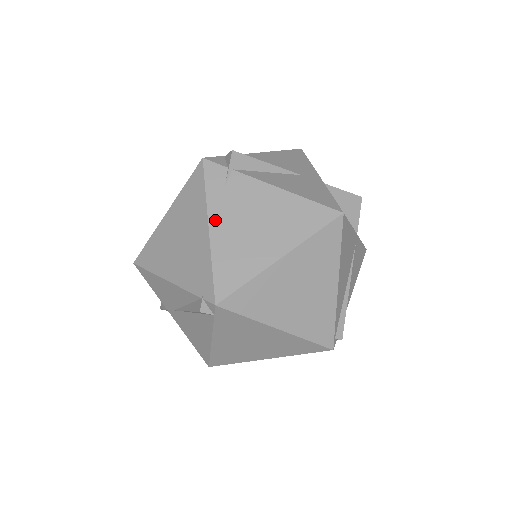
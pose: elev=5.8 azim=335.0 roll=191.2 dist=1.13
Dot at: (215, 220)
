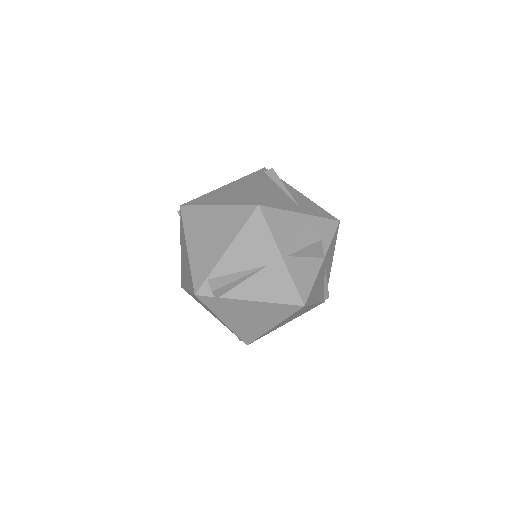
Dot at: (224, 319)
